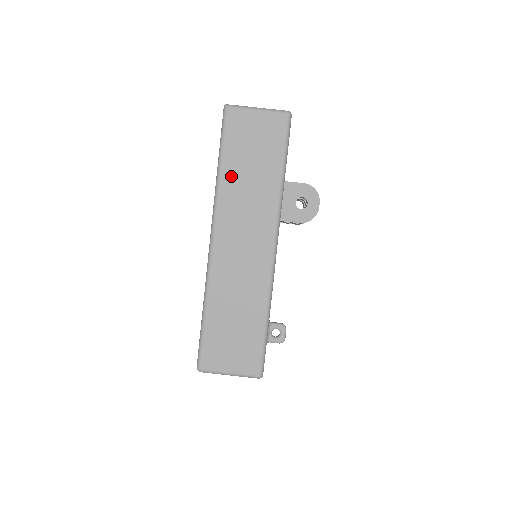
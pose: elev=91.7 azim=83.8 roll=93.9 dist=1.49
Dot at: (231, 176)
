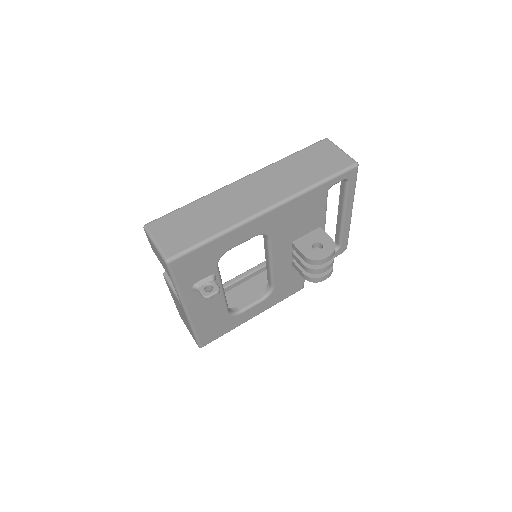
Dot at: (290, 163)
